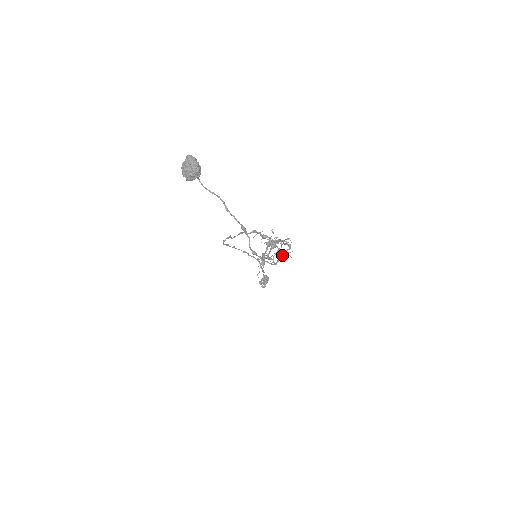
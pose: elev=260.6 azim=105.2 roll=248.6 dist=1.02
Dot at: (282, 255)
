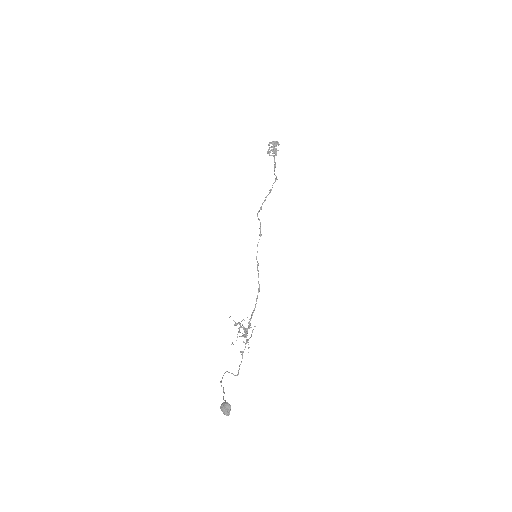
Dot at: (232, 373)
